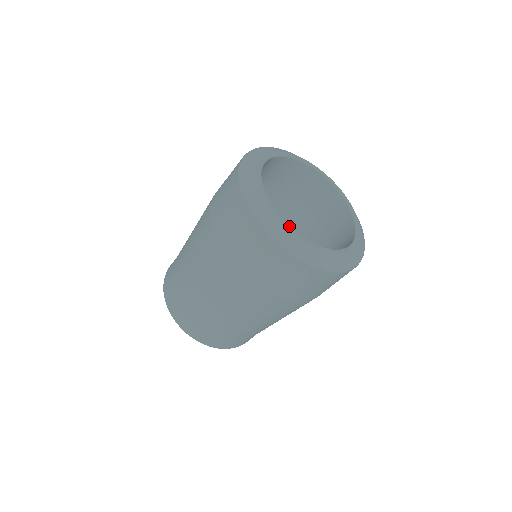
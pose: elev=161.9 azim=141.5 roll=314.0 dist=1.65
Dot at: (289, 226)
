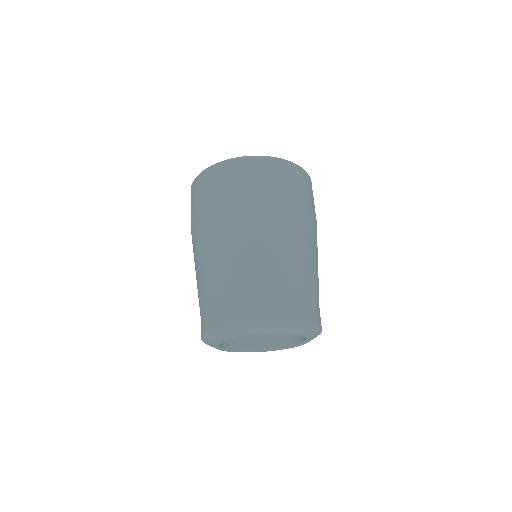
Dot at: occluded
